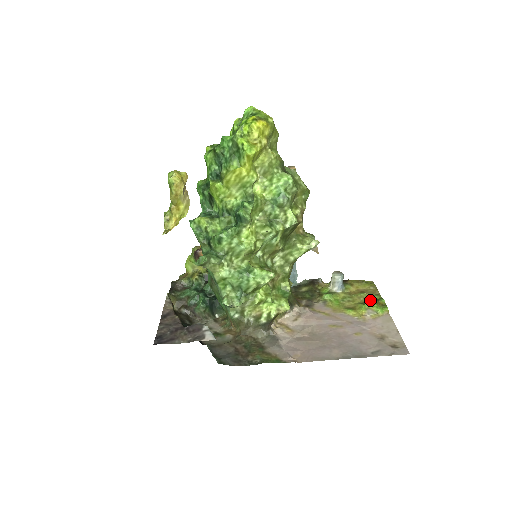
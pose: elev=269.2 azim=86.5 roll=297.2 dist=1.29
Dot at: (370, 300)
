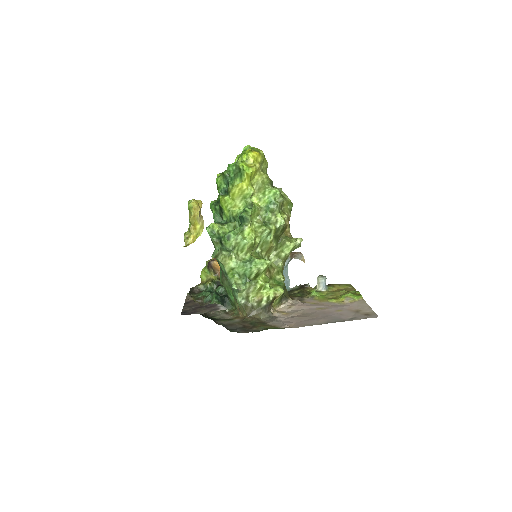
Dot at: (348, 293)
